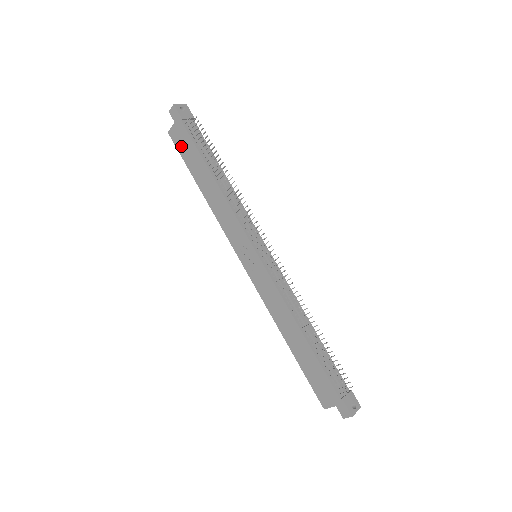
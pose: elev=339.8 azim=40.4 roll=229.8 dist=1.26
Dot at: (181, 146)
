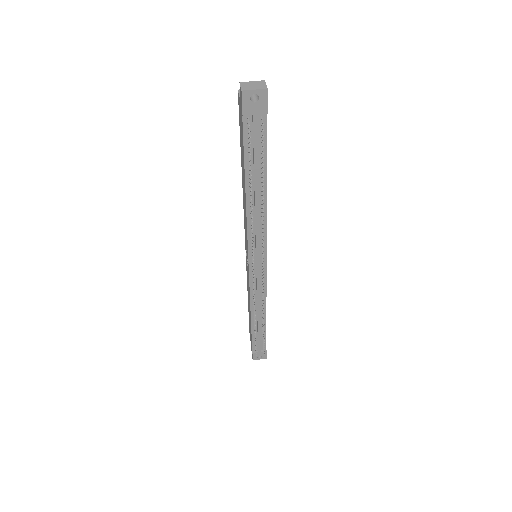
Dot at: (240, 124)
